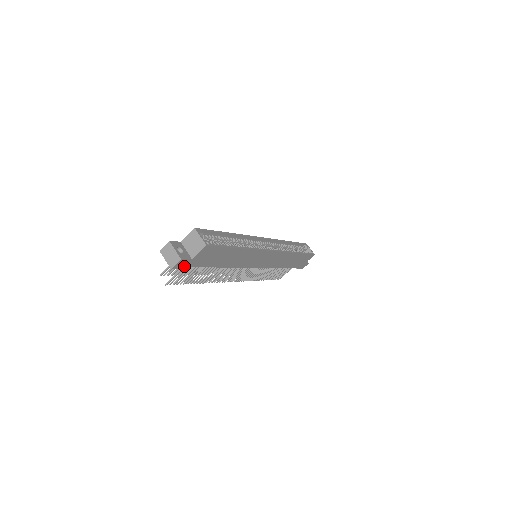
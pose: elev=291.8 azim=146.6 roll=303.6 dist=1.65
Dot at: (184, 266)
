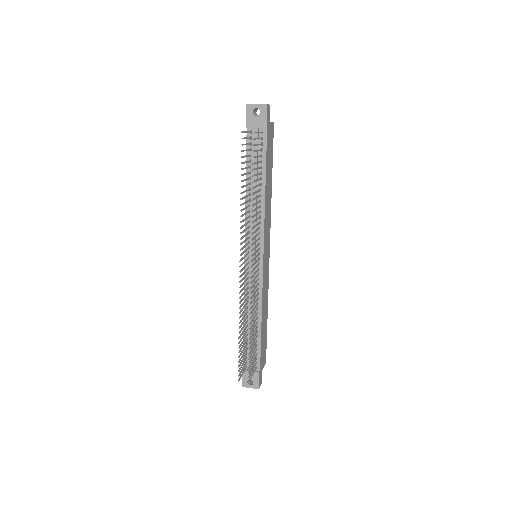
Dot at: (267, 121)
